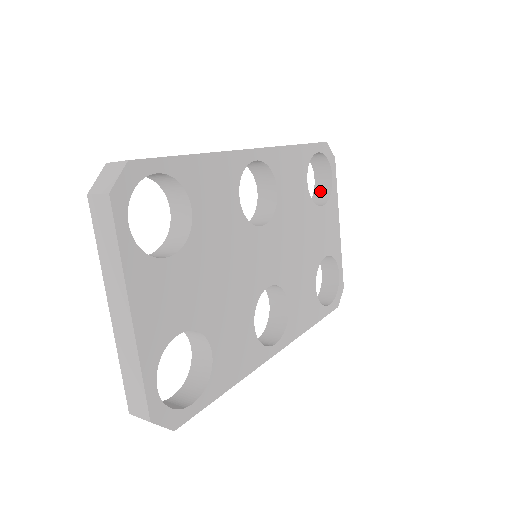
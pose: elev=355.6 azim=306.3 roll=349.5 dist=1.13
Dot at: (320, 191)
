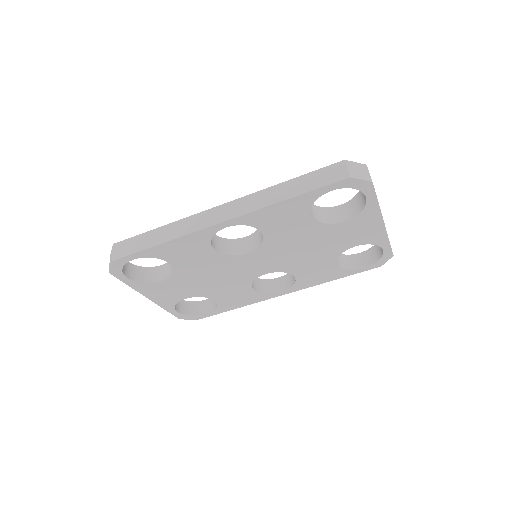
Dot at: (361, 197)
